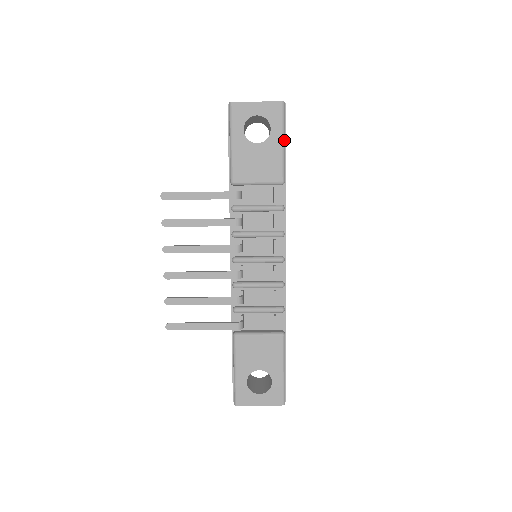
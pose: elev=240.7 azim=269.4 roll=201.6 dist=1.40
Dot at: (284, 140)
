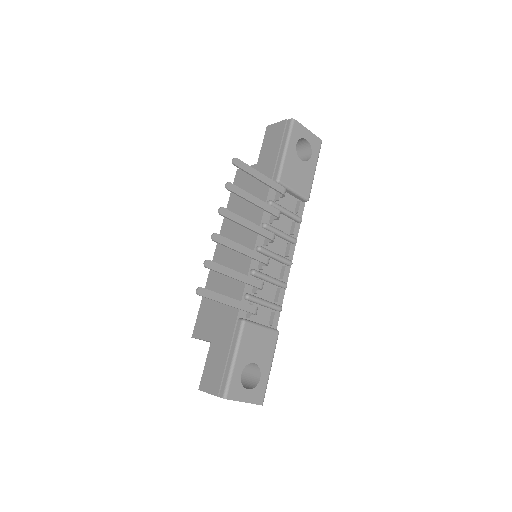
Dot at: occluded
